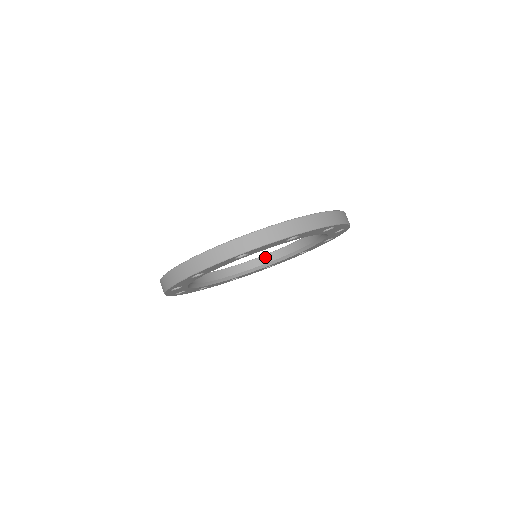
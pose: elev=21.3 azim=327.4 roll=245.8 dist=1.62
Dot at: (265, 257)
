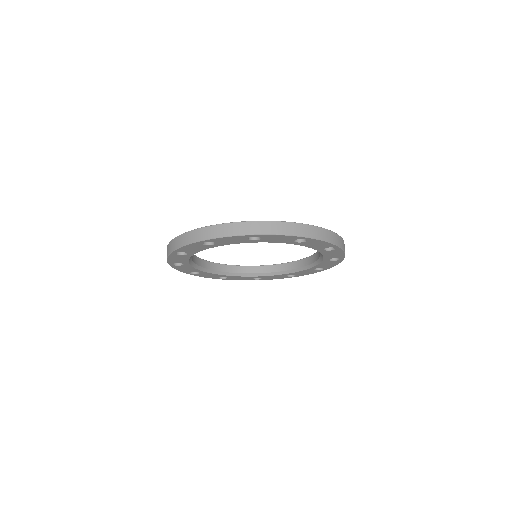
Dot at: (308, 259)
